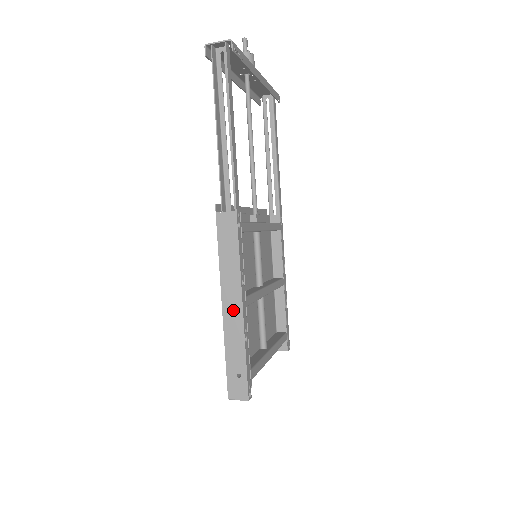
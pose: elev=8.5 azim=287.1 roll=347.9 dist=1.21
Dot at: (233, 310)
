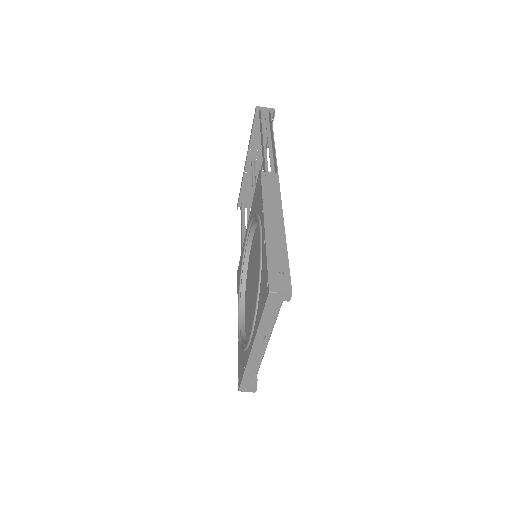
Dot at: (275, 226)
